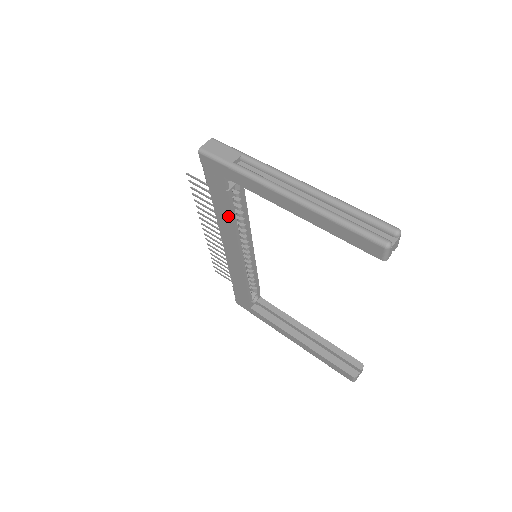
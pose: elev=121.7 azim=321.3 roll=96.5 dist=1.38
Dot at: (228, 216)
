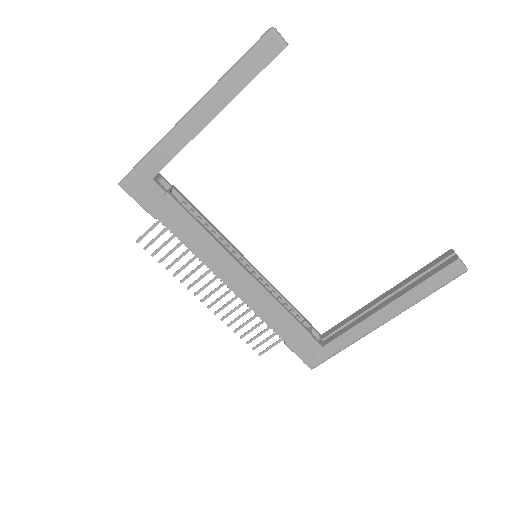
Dot at: (193, 227)
